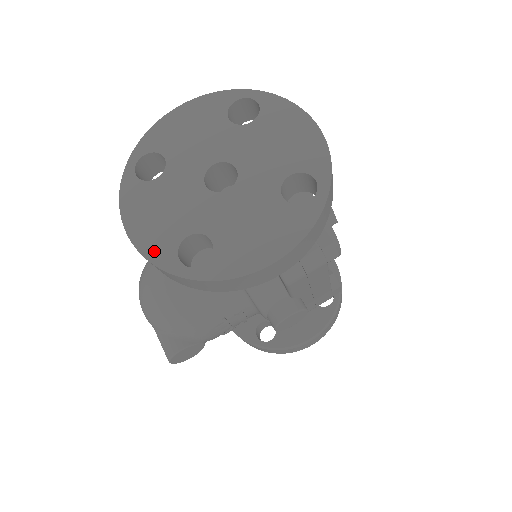
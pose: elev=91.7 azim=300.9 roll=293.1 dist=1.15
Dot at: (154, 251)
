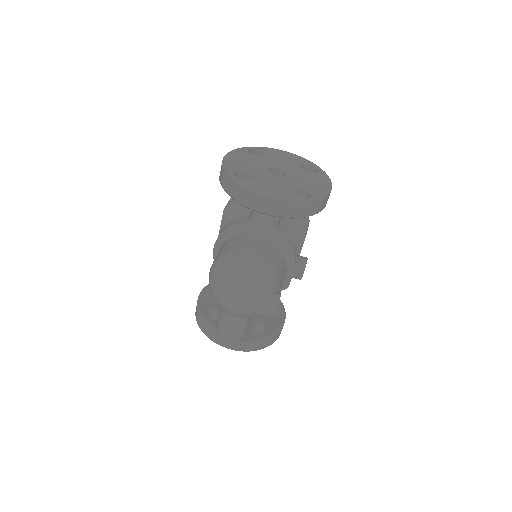
Dot at: (287, 198)
